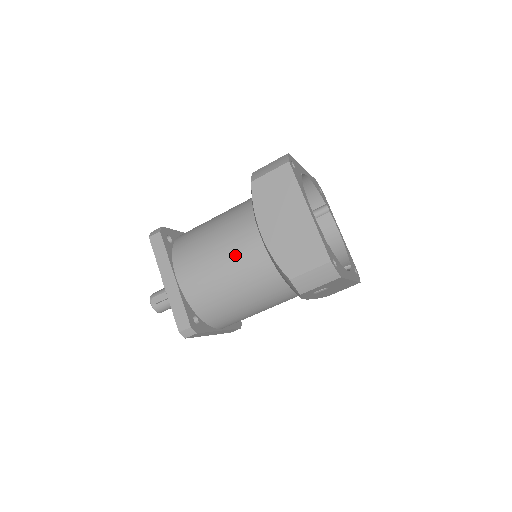
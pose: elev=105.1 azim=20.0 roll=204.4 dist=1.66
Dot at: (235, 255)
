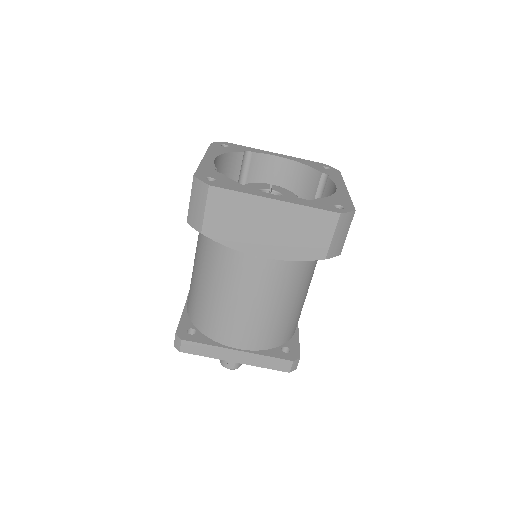
Dot at: (259, 289)
